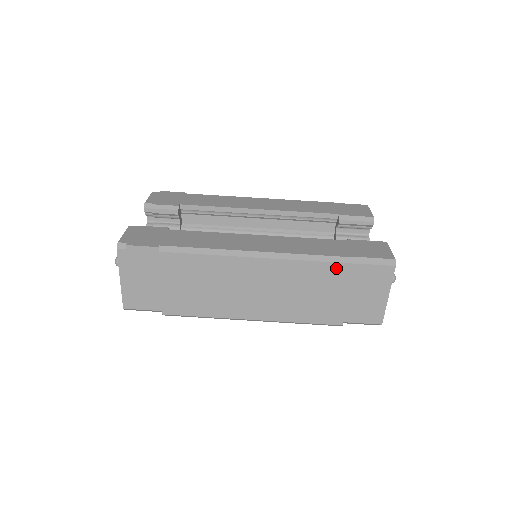
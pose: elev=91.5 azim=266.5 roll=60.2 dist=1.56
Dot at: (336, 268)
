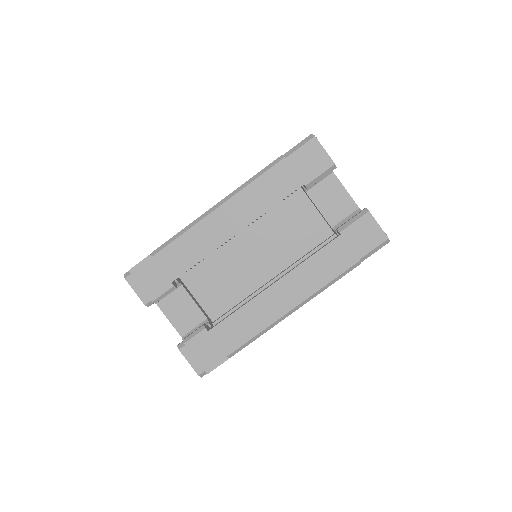
Dot at: occluded
